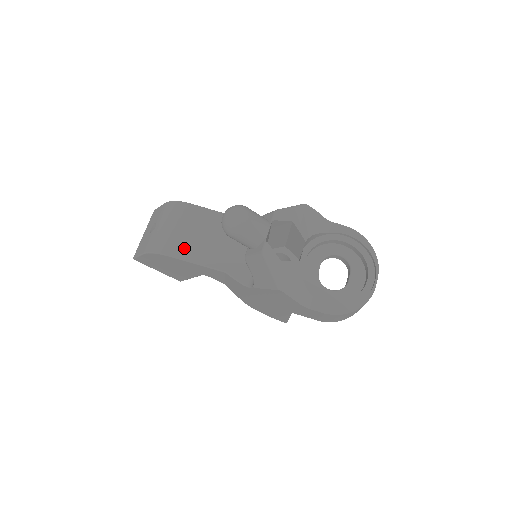
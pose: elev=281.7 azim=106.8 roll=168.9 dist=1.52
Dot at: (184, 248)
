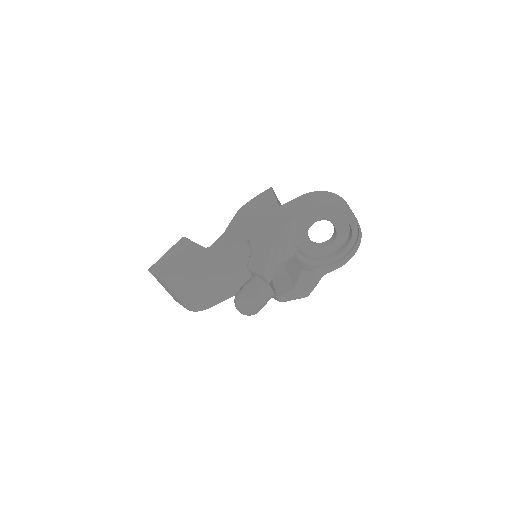
Dot at: (212, 298)
